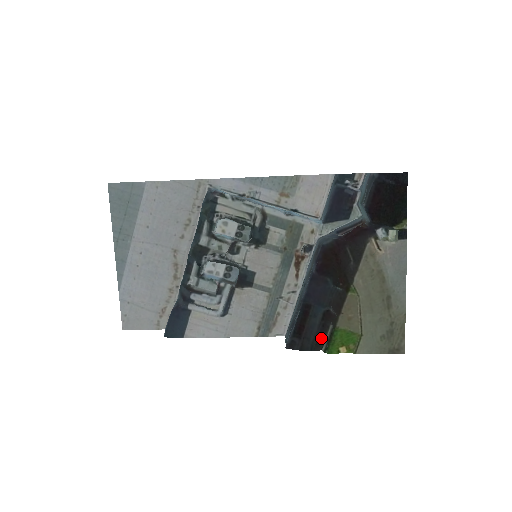
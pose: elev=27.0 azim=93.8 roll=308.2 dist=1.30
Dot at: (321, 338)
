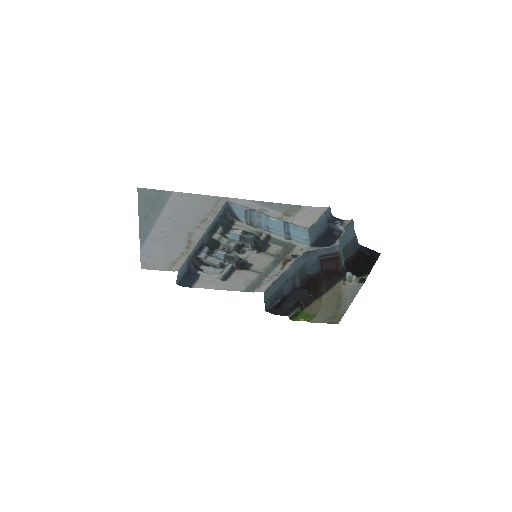
Dot at: (290, 312)
